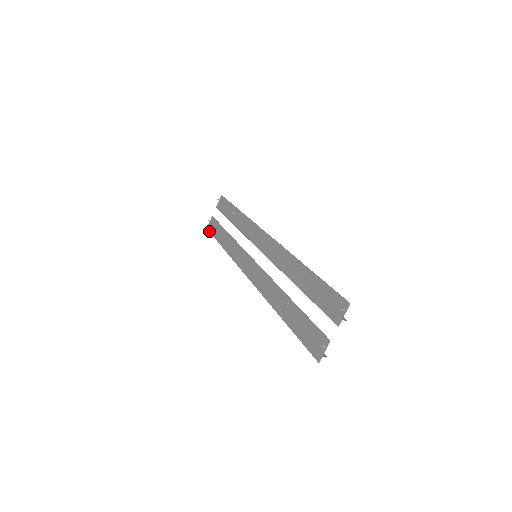
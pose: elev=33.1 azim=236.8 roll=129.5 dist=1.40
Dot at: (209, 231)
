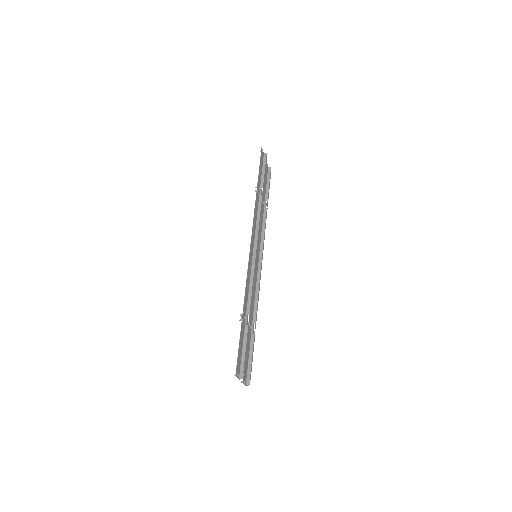
Dot at: occluded
